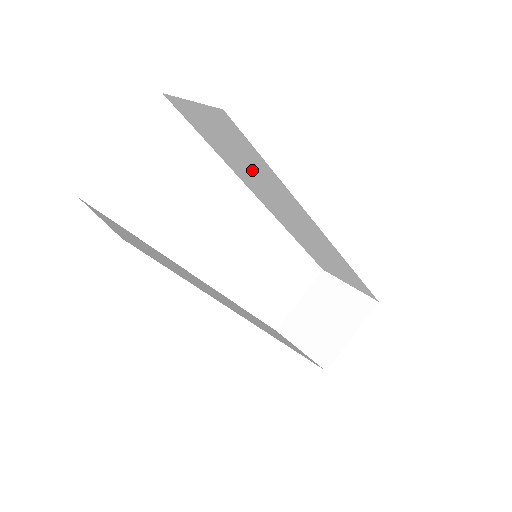
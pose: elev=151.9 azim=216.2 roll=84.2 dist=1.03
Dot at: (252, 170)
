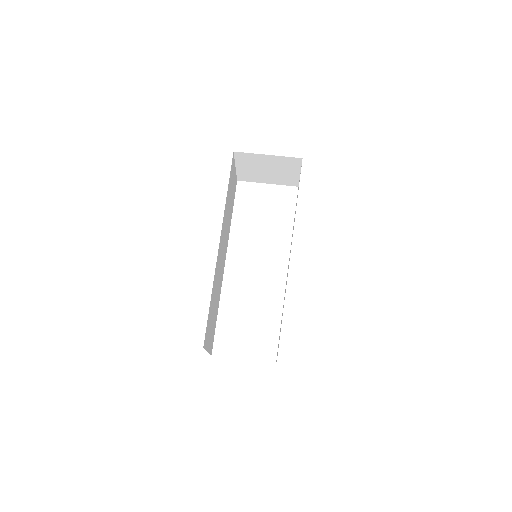
Dot at: occluded
